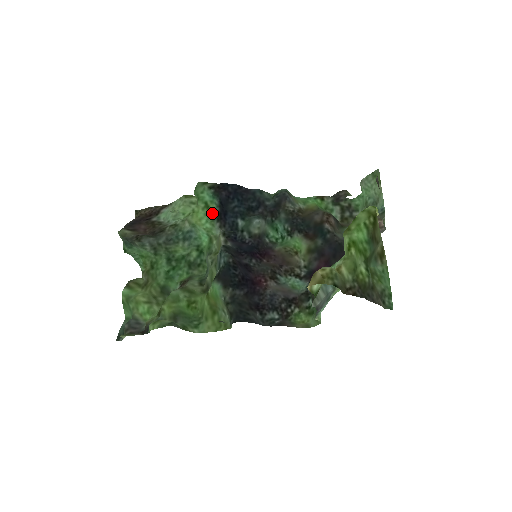
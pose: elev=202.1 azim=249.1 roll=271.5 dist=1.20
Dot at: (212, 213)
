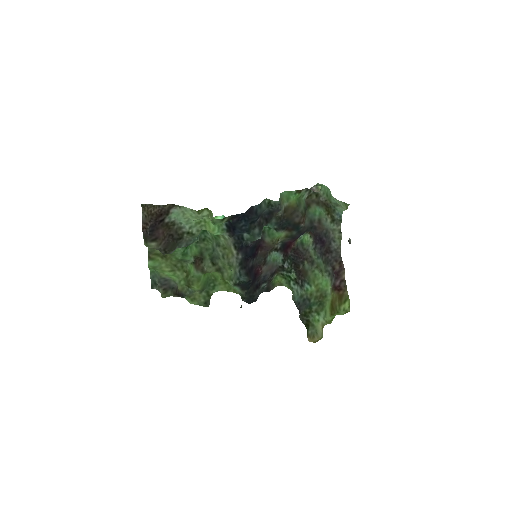
Dot at: occluded
